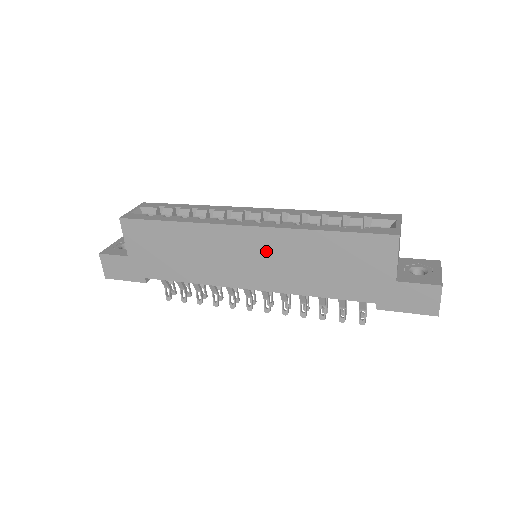
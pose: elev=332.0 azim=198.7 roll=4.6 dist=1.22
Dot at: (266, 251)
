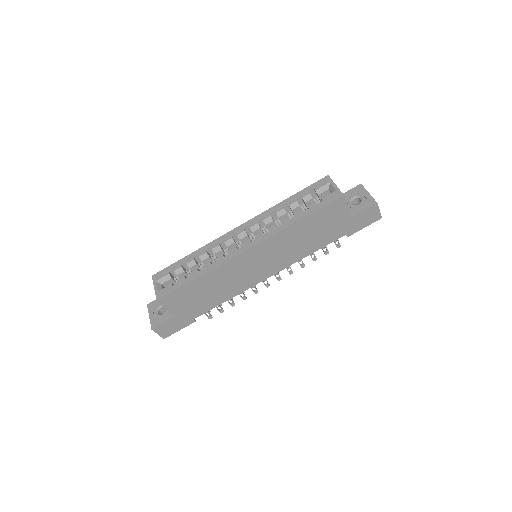
Dot at: (269, 253)
